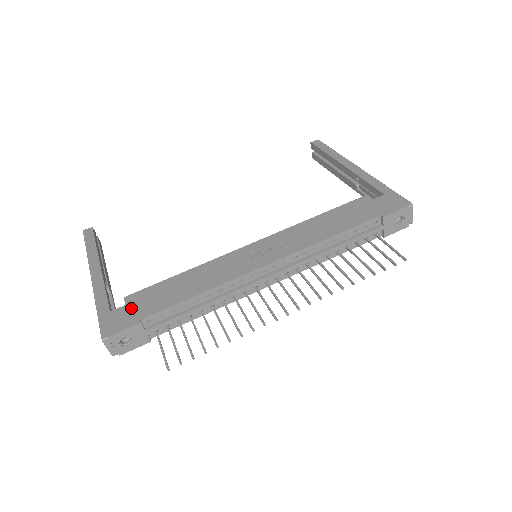
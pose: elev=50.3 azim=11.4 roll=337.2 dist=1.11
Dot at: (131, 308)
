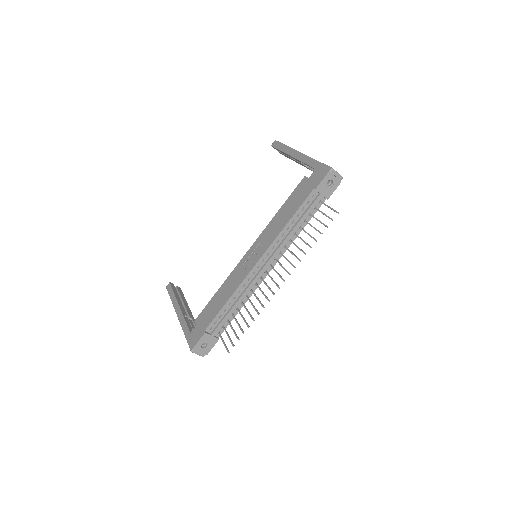
Dot at: (199, 326)
